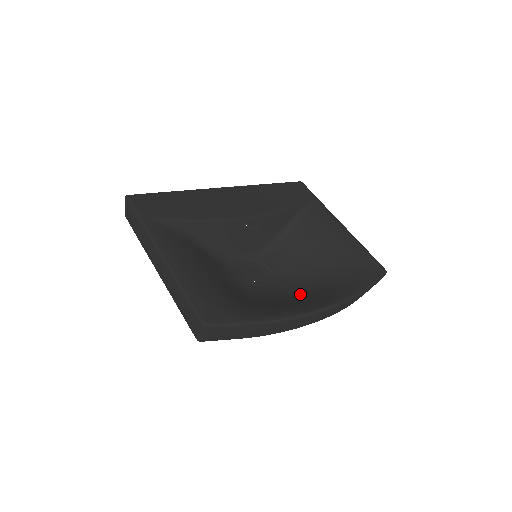
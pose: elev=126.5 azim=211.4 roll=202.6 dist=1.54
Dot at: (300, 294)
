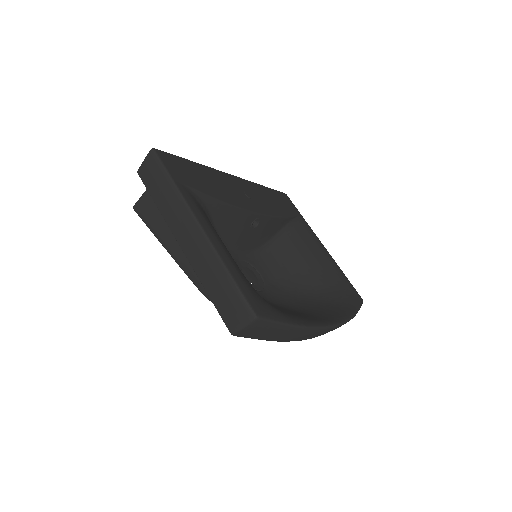
Dot at: (298, 305)
